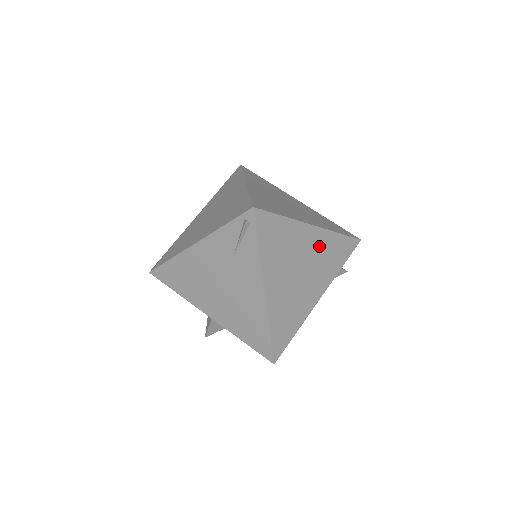
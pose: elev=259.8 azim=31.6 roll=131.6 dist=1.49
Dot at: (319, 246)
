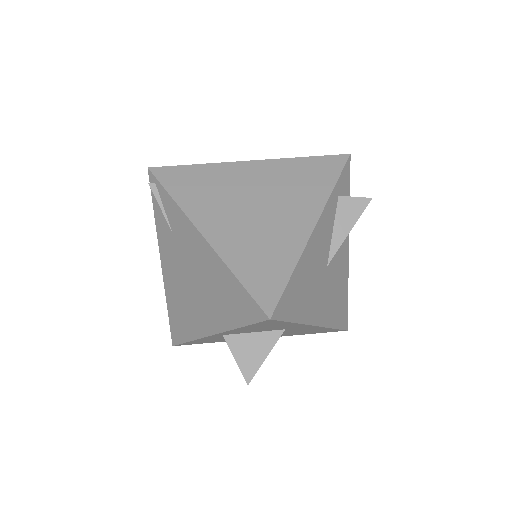
Dot at: (272, 176)
